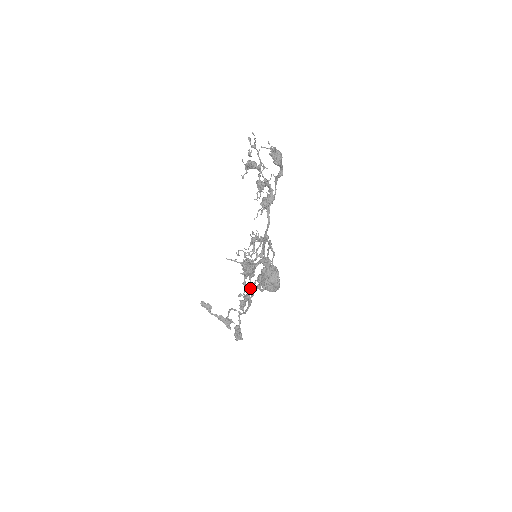
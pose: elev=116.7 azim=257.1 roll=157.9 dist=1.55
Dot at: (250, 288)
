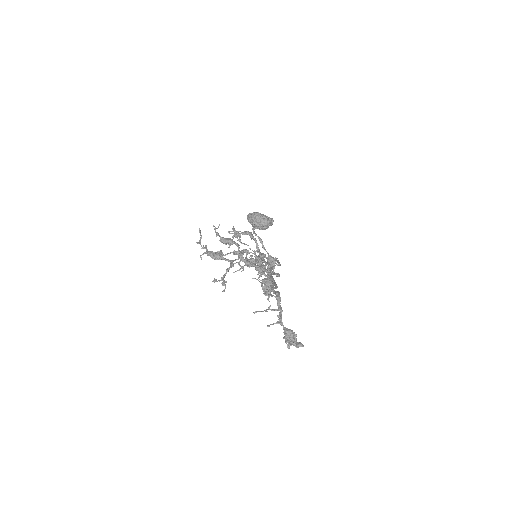
Dot at: occluded
